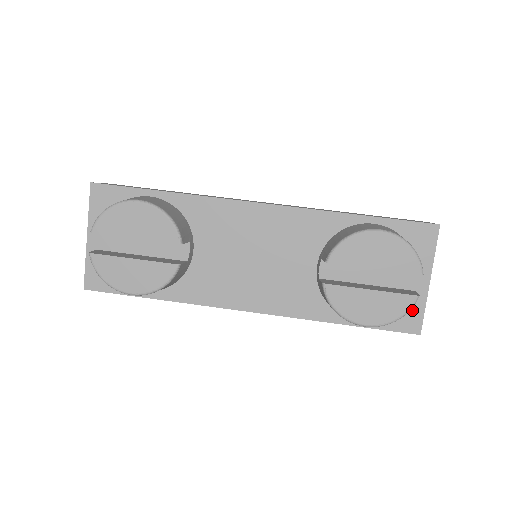
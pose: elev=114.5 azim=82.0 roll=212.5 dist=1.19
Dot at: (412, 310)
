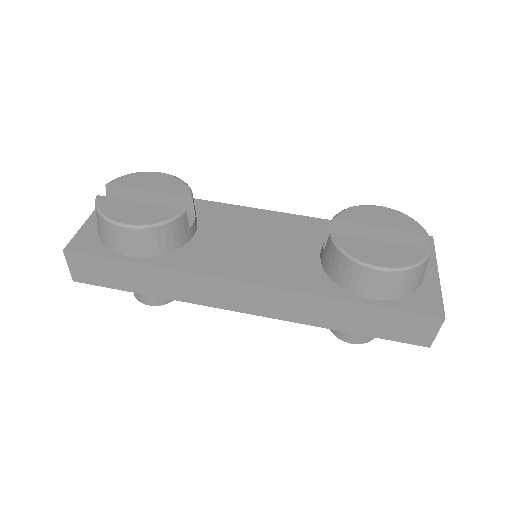
Dot at: (428, 295)
